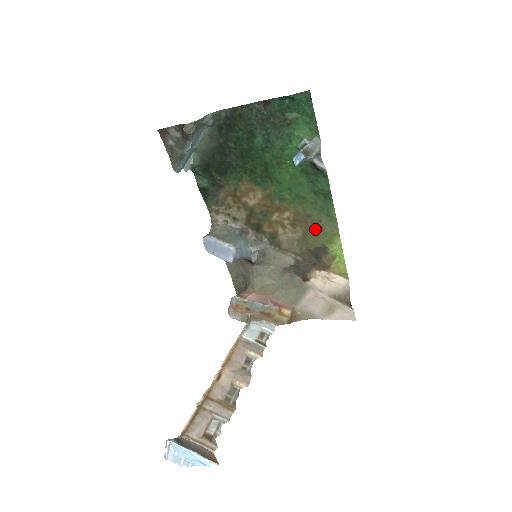
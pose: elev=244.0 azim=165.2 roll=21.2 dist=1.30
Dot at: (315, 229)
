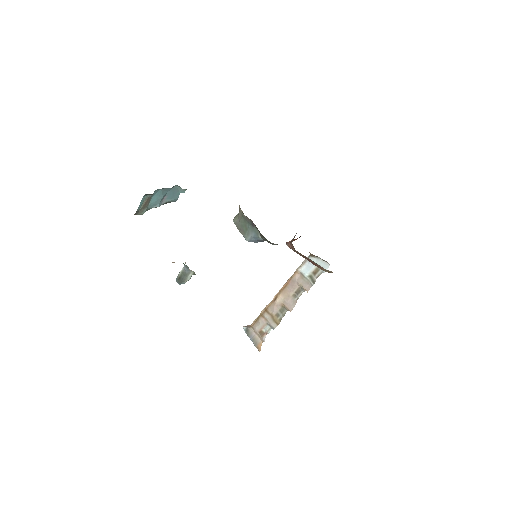
Dot at: occluded
